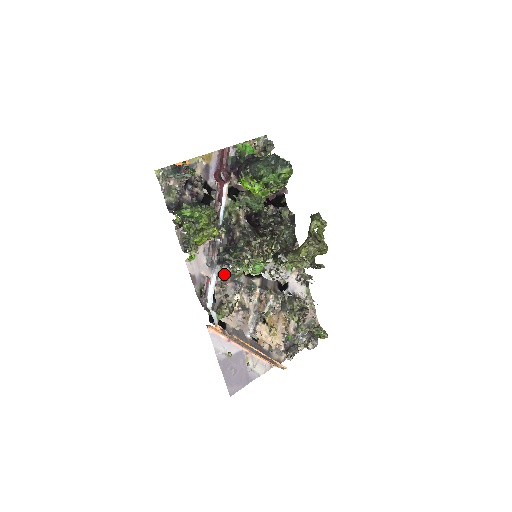
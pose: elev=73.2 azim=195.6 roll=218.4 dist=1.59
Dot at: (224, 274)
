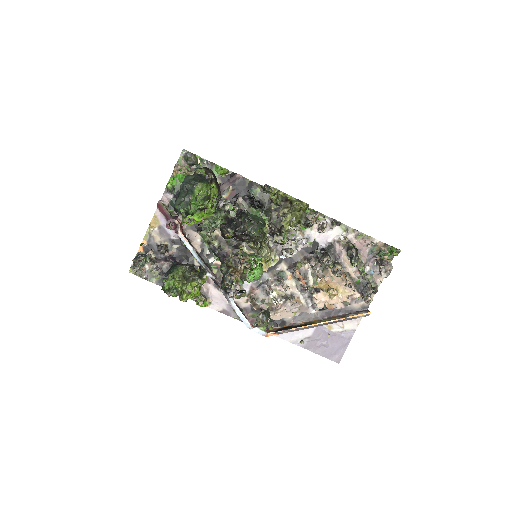
Dot at: occluded
